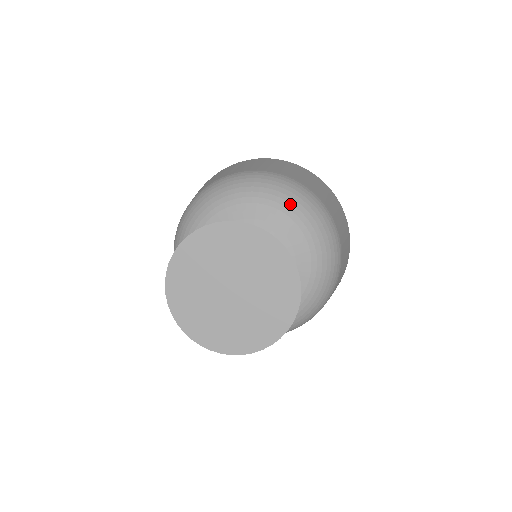
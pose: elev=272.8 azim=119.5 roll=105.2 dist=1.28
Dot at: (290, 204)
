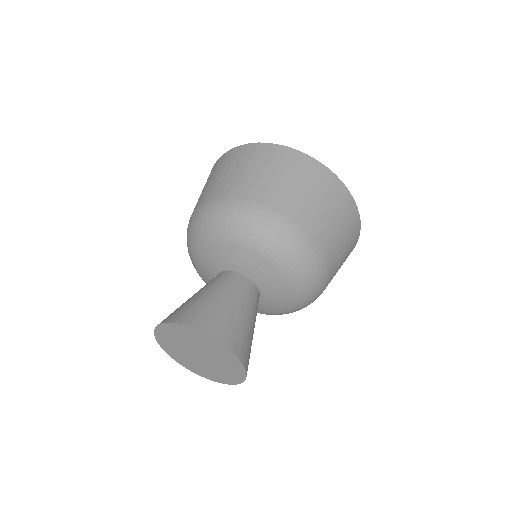
Dot at: (264, 246)
